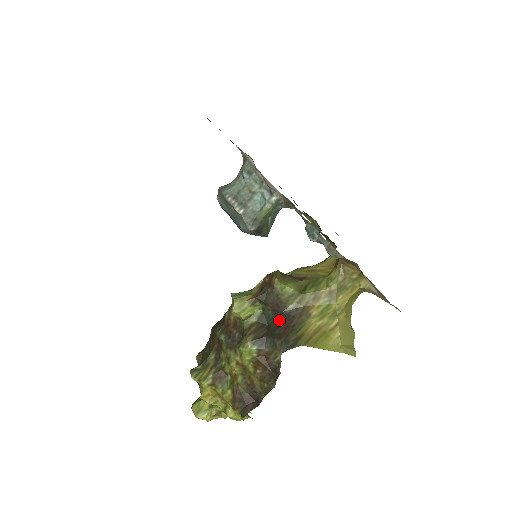
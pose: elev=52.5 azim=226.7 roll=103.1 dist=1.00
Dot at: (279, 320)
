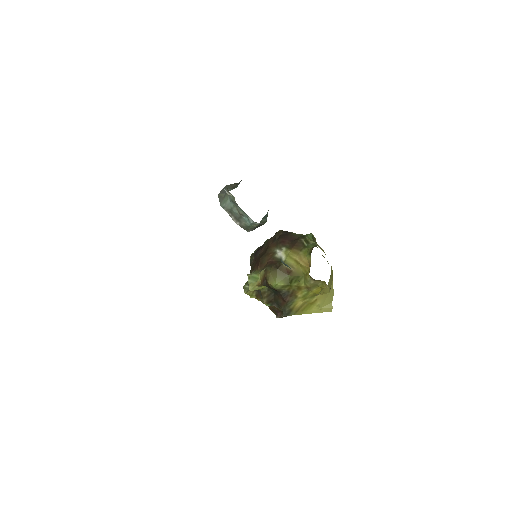
Dot at: (279, 295)
